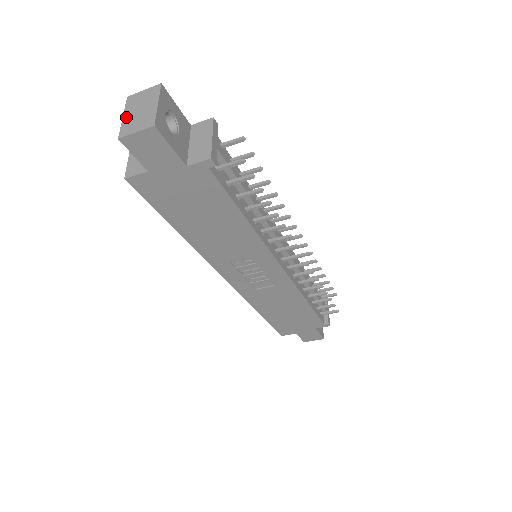
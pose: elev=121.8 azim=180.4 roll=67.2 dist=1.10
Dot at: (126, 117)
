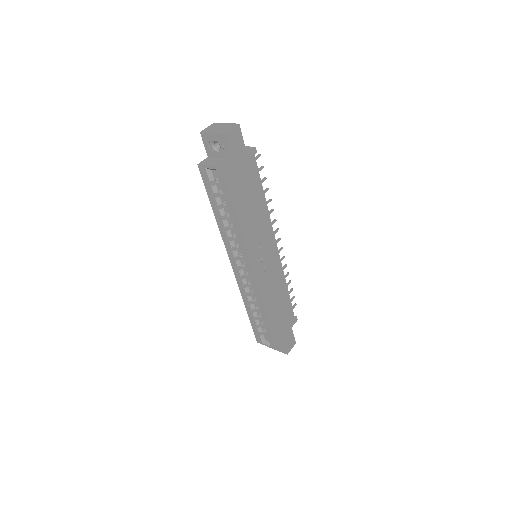
Dot at: (215, 132)
